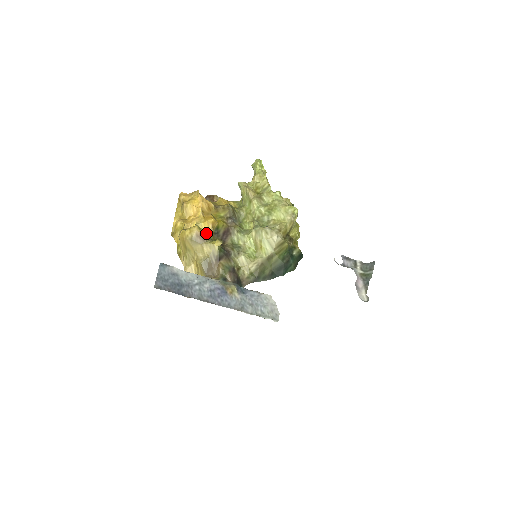
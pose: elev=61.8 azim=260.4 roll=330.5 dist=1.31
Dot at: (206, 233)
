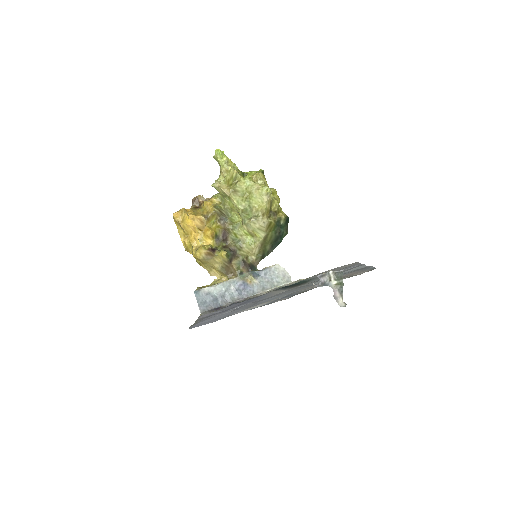
Dot at: (211, 247)
